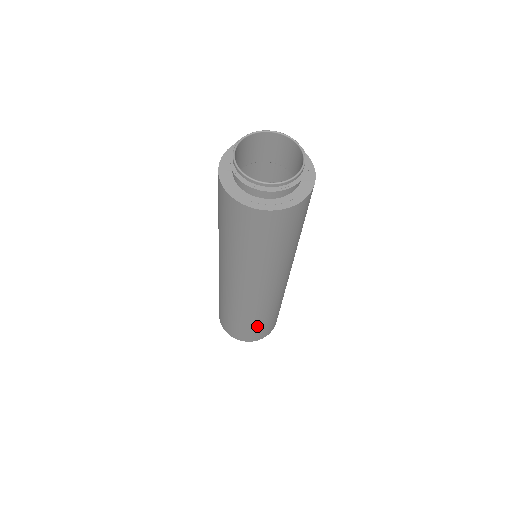
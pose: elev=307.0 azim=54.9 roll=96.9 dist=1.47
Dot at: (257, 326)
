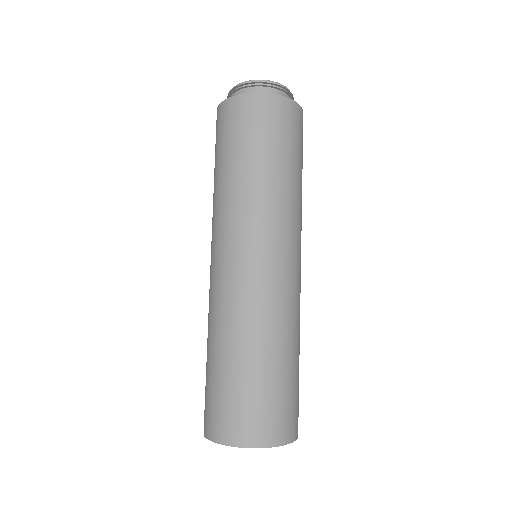
Dot at: (231, 378)
